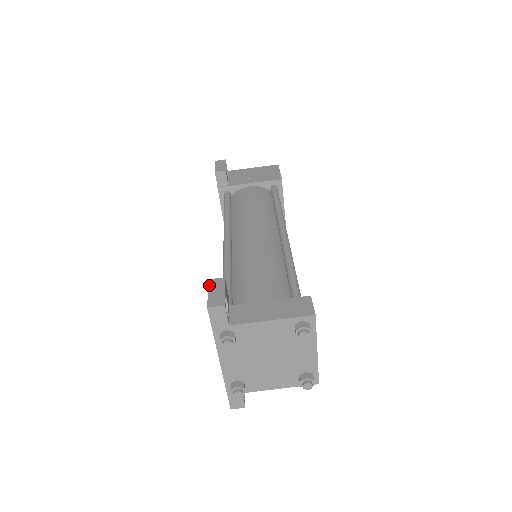
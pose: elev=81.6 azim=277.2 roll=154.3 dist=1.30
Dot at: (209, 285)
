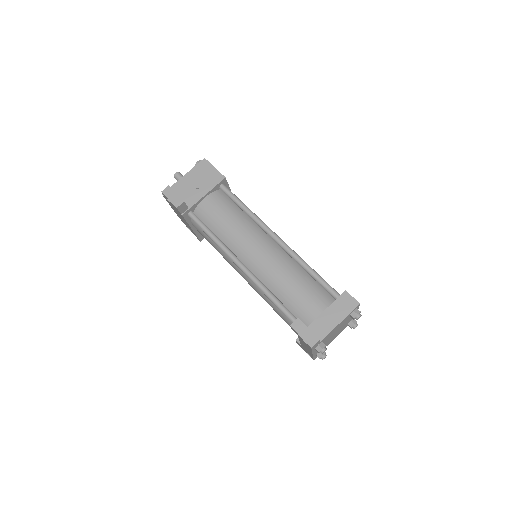
Dot at: (295, 330)
